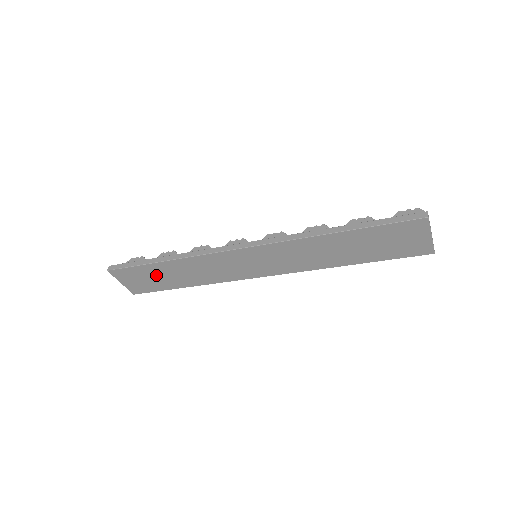
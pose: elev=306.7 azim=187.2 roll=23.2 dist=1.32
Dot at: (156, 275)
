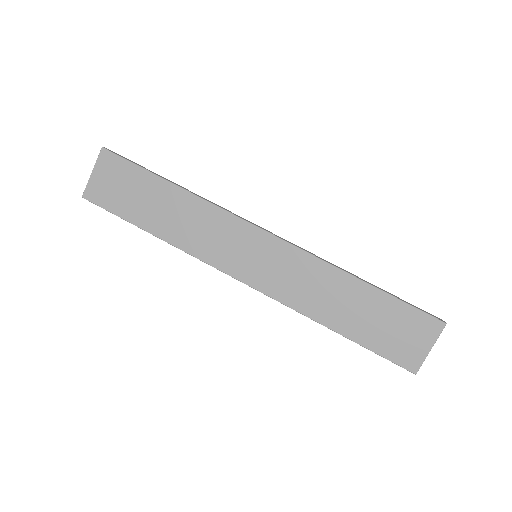
Dot at: (142, 193)
